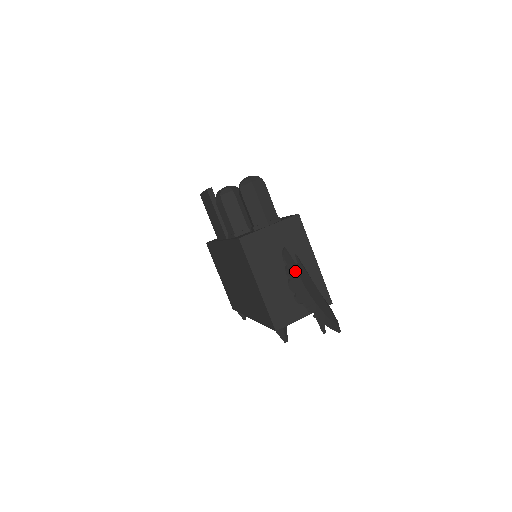
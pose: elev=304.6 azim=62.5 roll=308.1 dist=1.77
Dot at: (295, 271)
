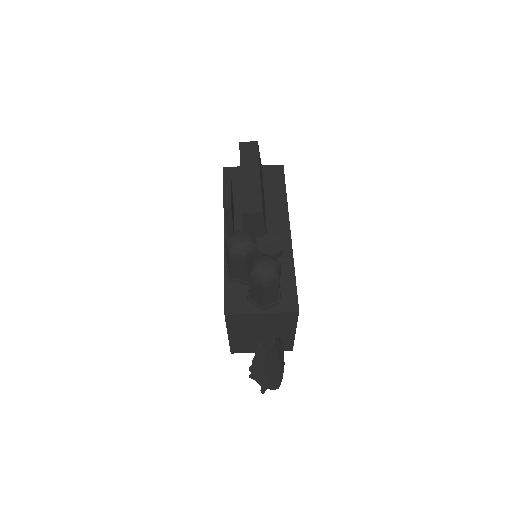
Dot at: (262, 359)
